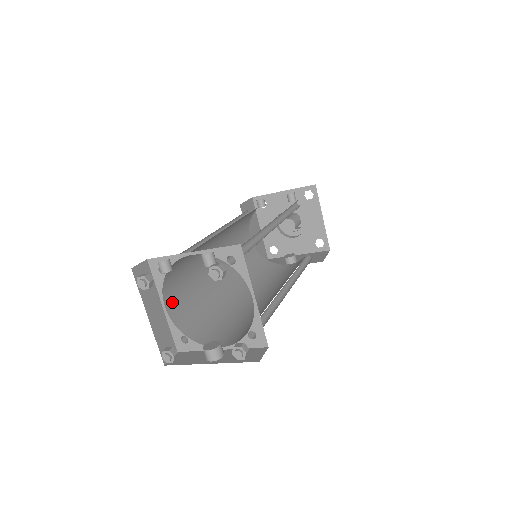
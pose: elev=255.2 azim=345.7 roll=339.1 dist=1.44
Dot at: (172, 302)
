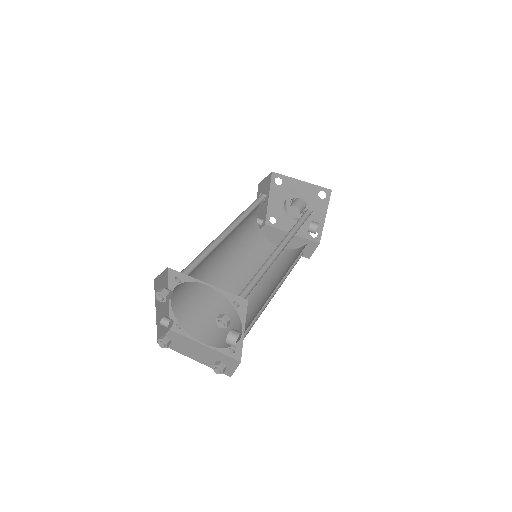
Dot at: (211, 337)
